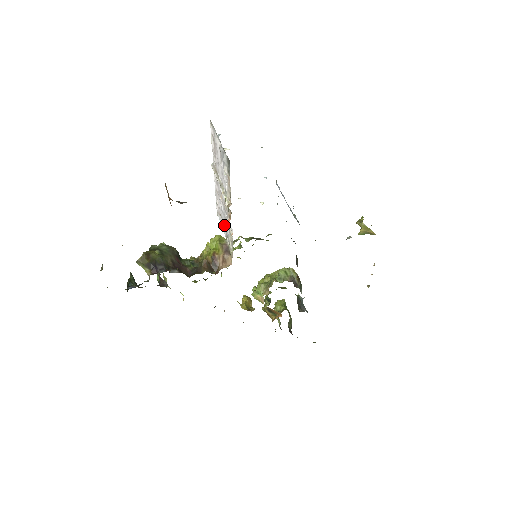
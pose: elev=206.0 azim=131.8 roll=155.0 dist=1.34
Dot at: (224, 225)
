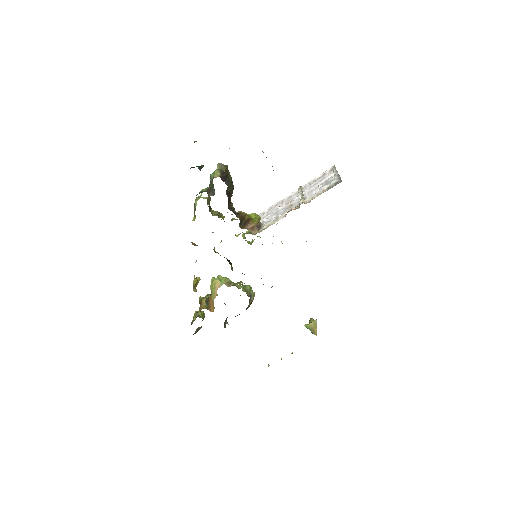
Dot at: (267, 218)
